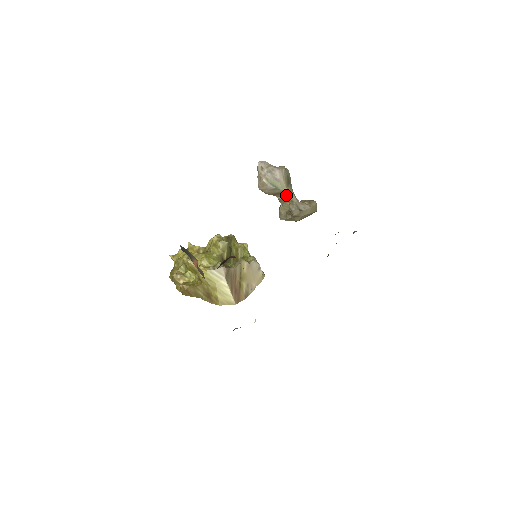
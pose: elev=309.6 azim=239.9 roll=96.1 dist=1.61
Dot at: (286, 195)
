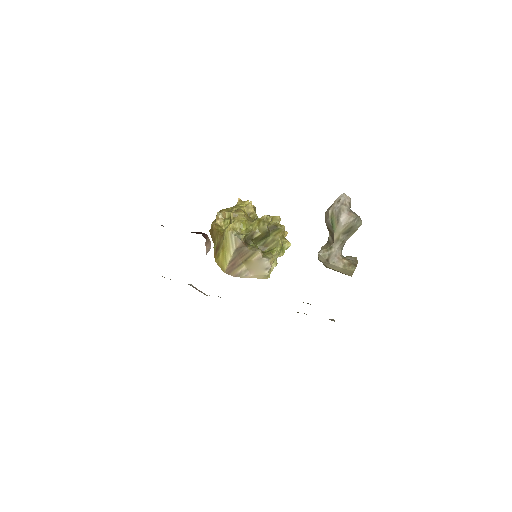
Dot at: (333, 239)
